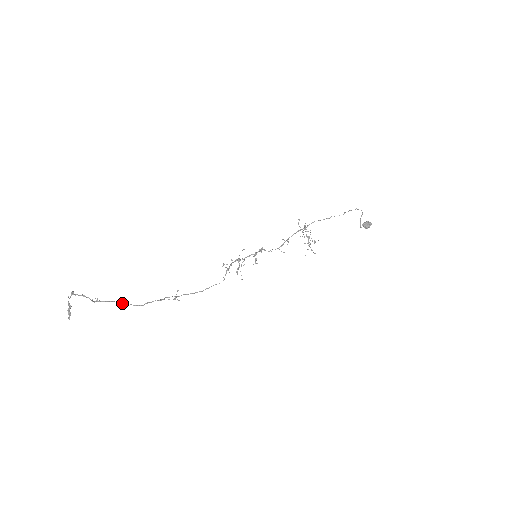
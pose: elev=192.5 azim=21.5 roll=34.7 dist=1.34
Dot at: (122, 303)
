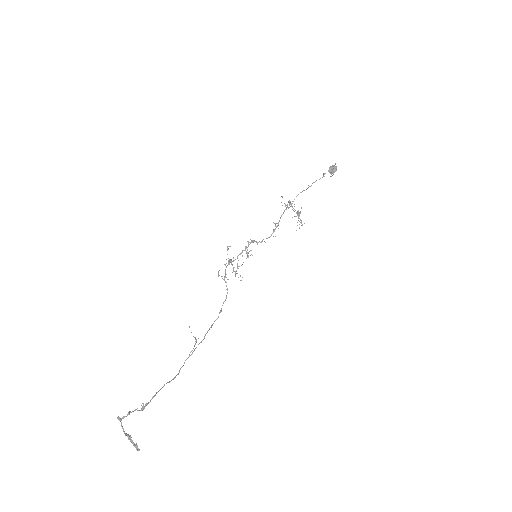
Dot at: (162, 387)
